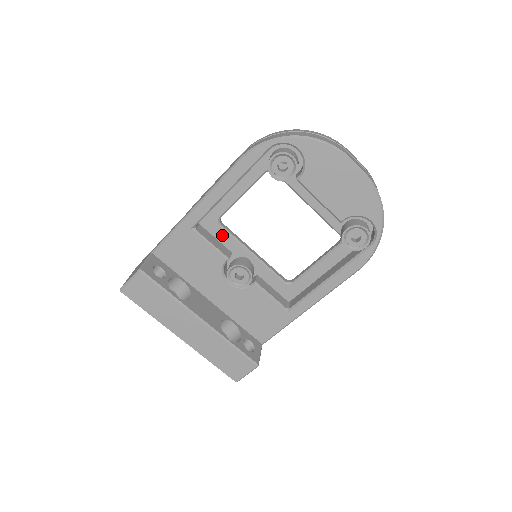
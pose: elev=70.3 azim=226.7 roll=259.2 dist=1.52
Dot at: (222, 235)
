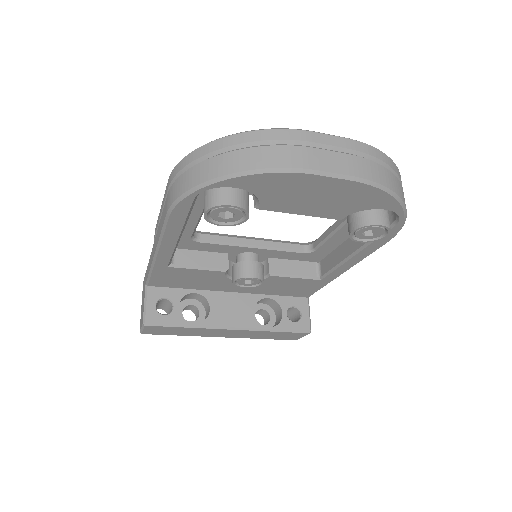
Dot at: (206, 246)
